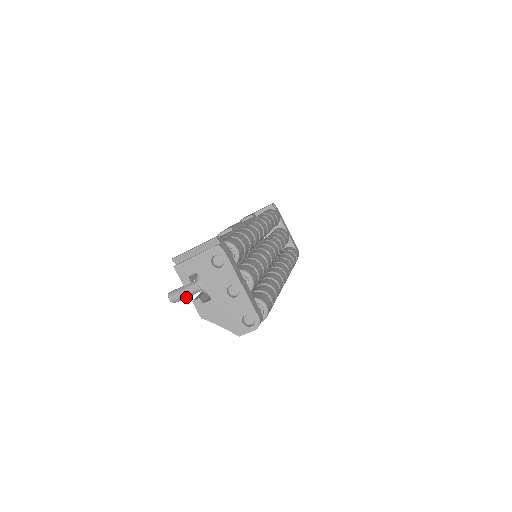
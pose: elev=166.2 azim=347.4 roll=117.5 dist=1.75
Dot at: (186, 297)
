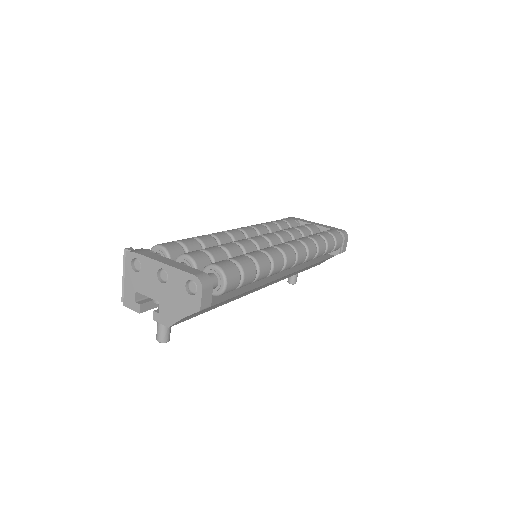
Dot at: (166, 327)
